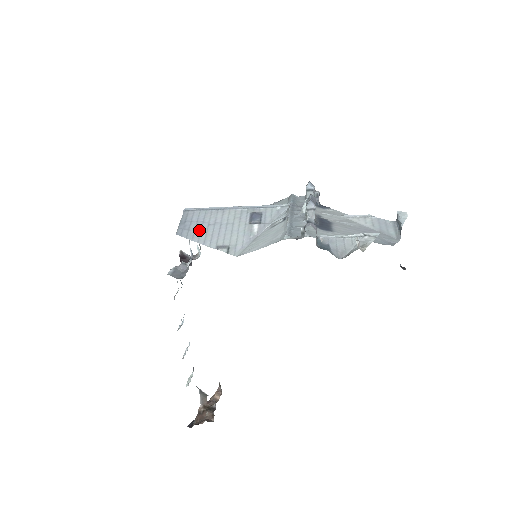
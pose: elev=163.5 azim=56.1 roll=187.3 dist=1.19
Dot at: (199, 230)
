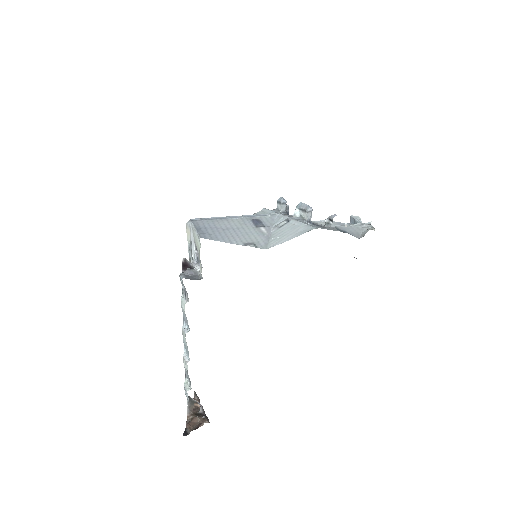
Dot at: (218, 234)
